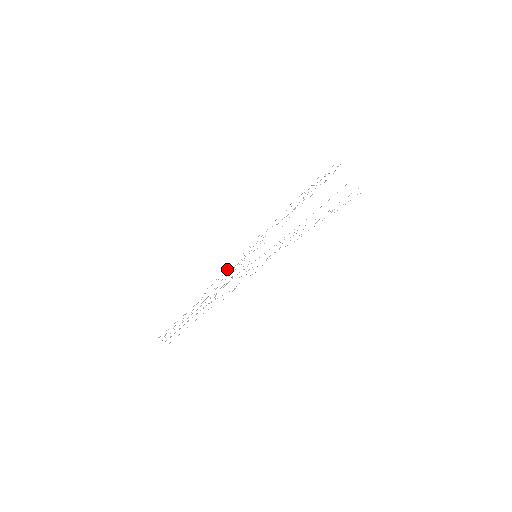
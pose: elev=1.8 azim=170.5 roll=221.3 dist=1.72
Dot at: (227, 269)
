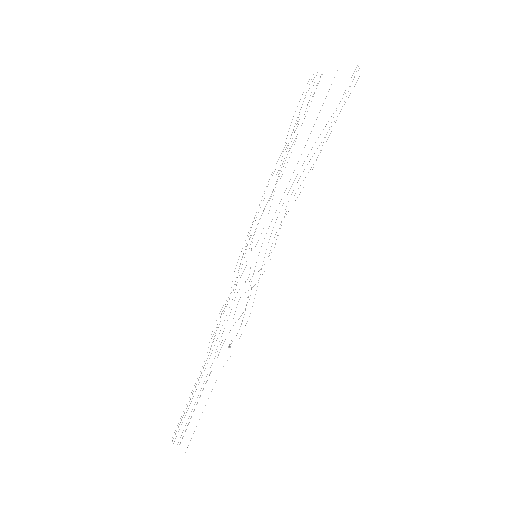
Dot at: (228, 297)
